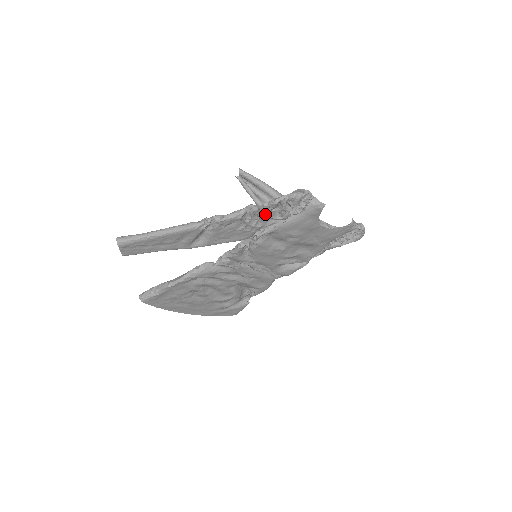
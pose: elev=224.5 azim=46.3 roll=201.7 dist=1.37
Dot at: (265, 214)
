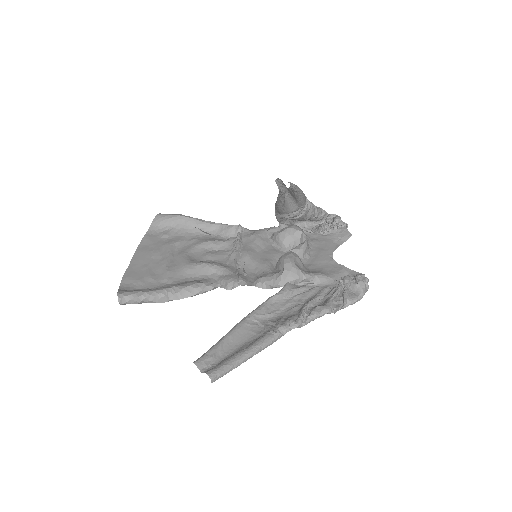
Dot at: occluded
